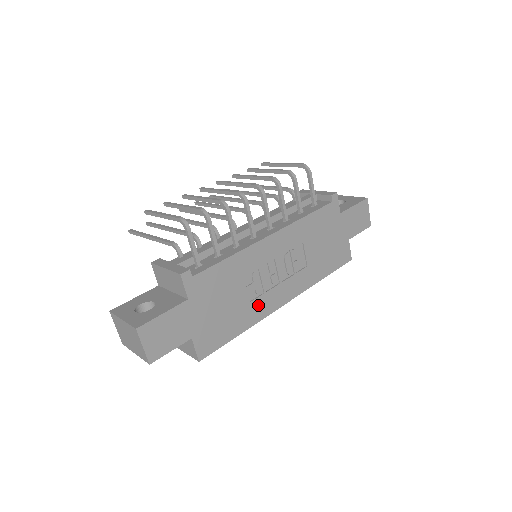
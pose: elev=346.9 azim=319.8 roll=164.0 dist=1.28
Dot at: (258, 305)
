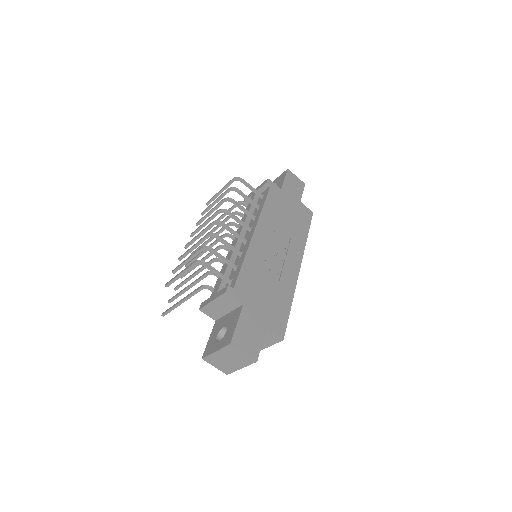
Dot at: (285, 280)
